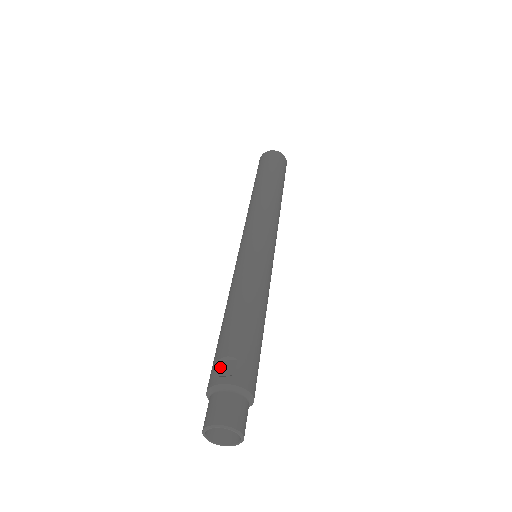
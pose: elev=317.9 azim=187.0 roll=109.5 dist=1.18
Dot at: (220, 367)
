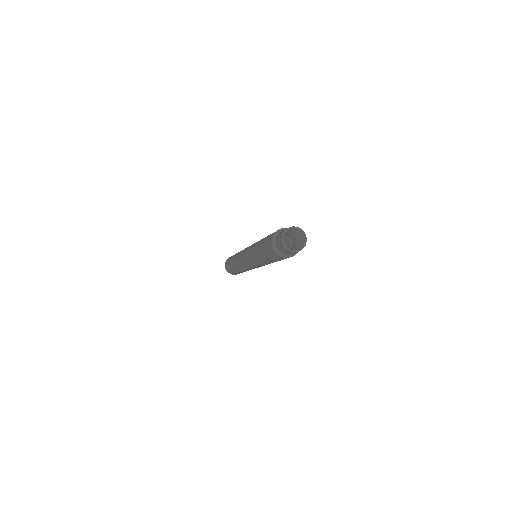
Dot at: occluded
